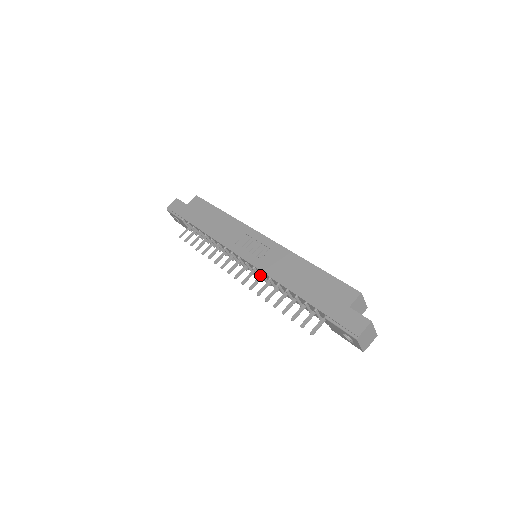
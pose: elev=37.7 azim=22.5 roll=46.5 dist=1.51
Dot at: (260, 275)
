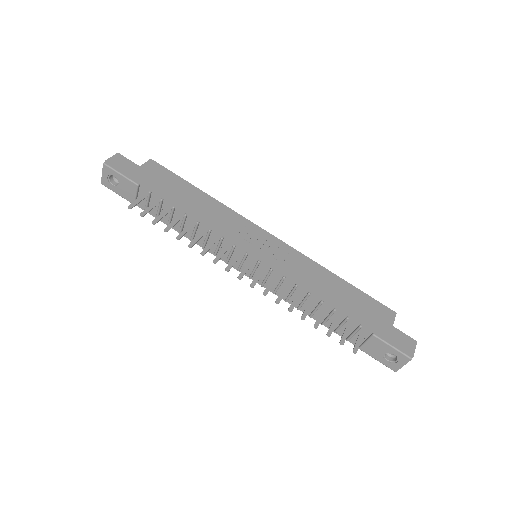
Dot at: (271, 279)
